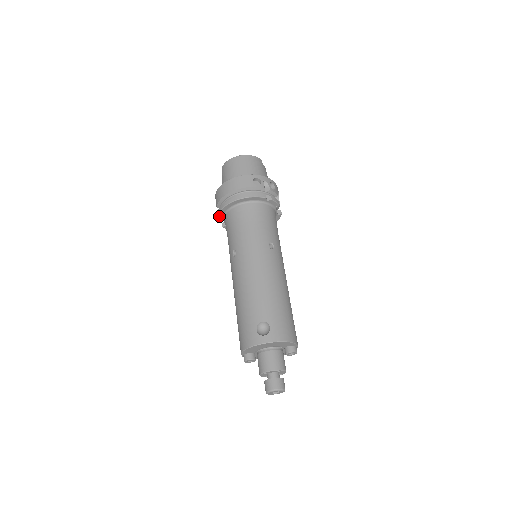
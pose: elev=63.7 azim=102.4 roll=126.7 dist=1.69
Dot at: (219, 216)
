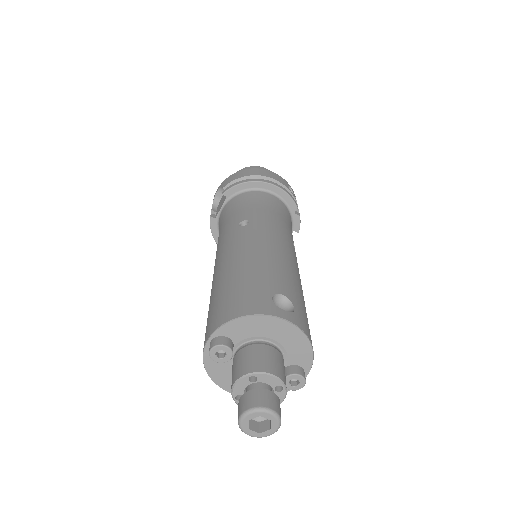
Dot at: (225, 193)
